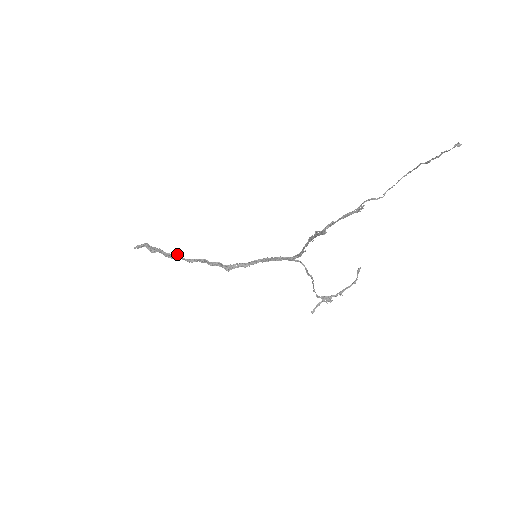
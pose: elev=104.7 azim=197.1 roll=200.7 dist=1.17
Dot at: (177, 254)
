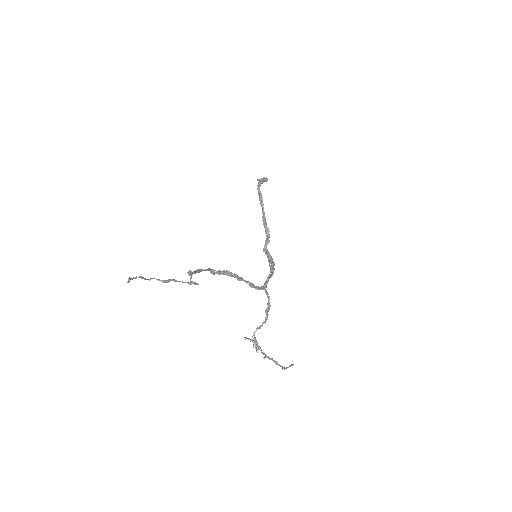
Dot at: occluded
